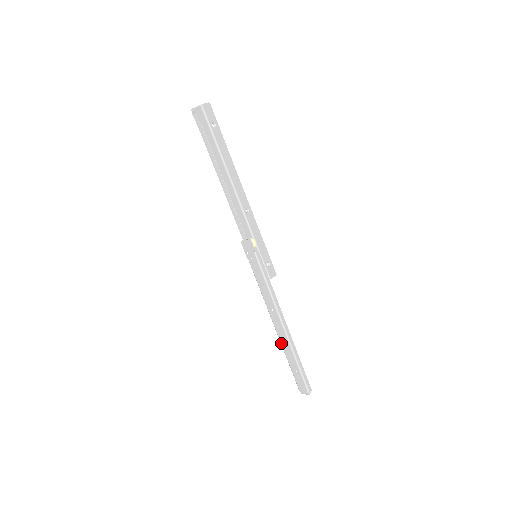
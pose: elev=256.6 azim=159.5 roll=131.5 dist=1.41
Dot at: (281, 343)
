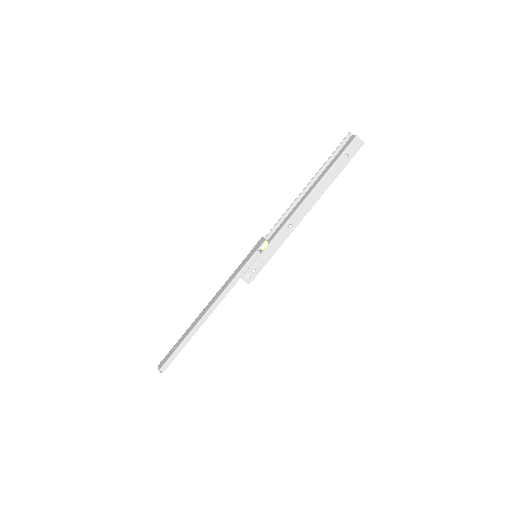
Dot at: (193, 322)
